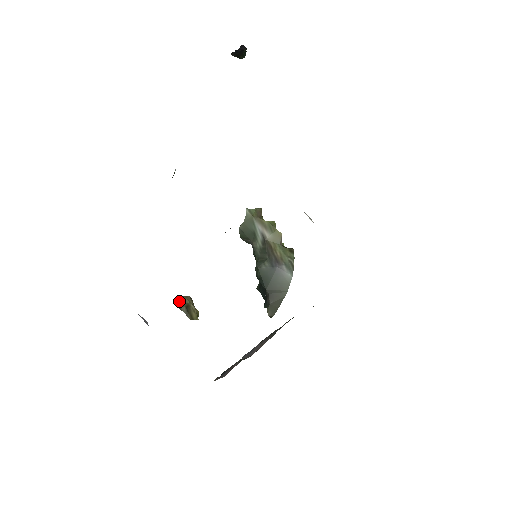
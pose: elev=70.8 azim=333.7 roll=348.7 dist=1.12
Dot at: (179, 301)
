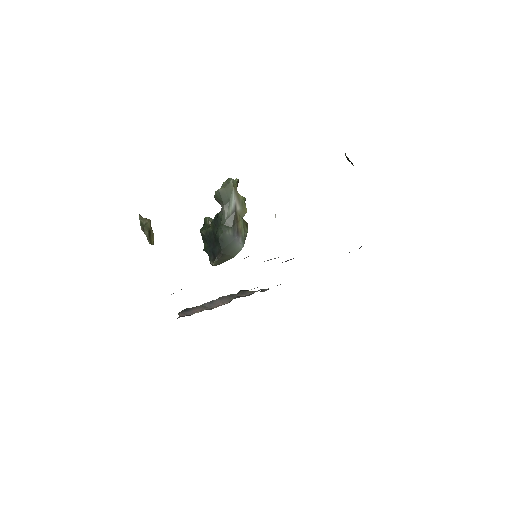
Dot at: (142, 222)
